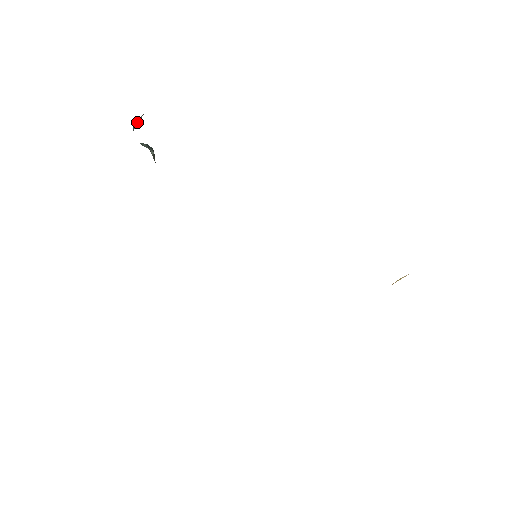
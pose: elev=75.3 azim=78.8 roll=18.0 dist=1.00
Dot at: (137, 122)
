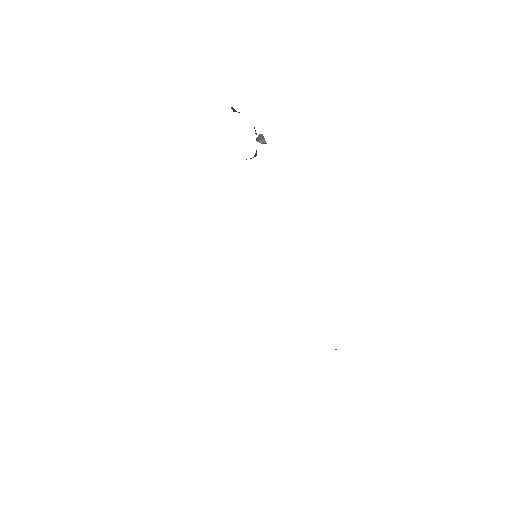
Dot at: (262, 138)
